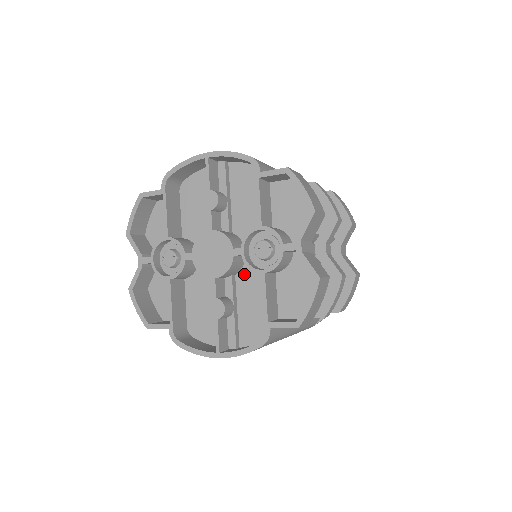
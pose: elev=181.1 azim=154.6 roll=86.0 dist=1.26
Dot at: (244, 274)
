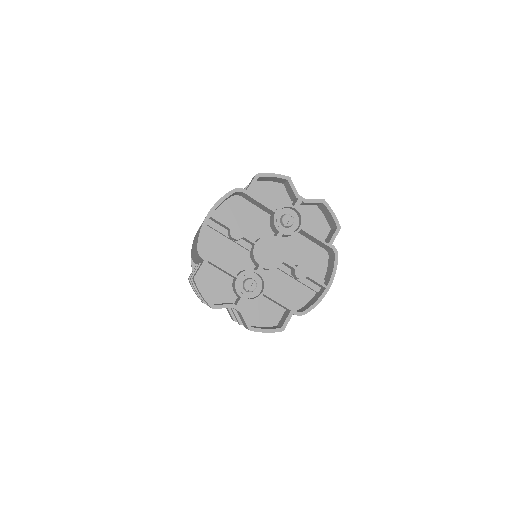
Dot at: occluded
